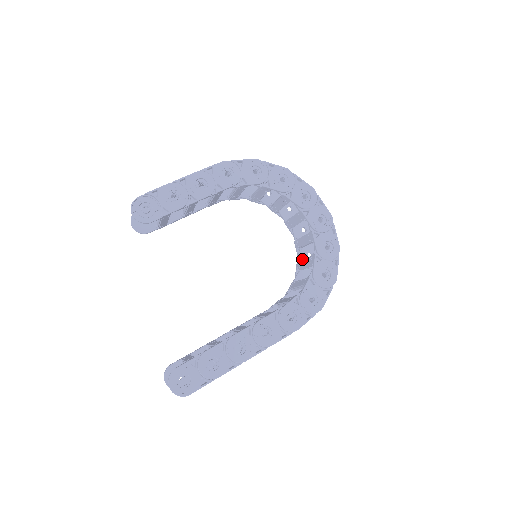
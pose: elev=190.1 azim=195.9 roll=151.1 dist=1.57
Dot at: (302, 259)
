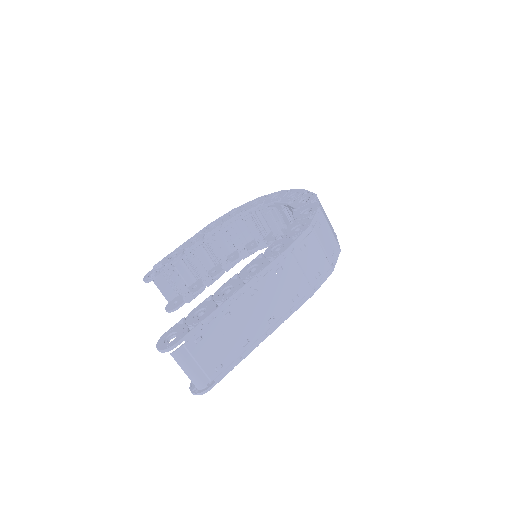
Dot at: occluded
